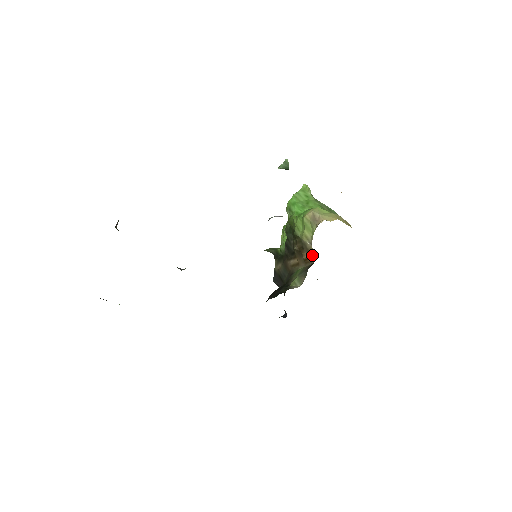
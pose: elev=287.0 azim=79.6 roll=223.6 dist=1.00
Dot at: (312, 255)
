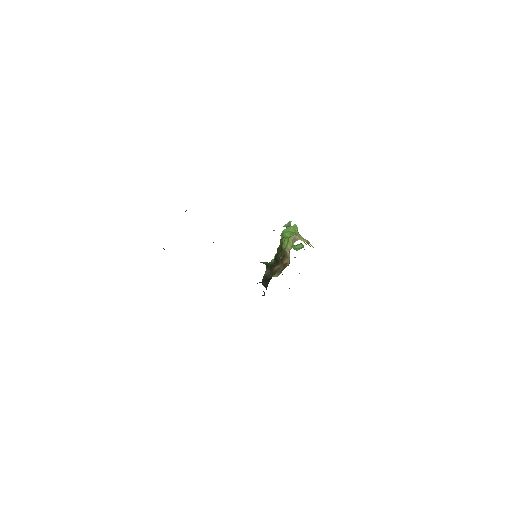
Dot at: (289, 260)
